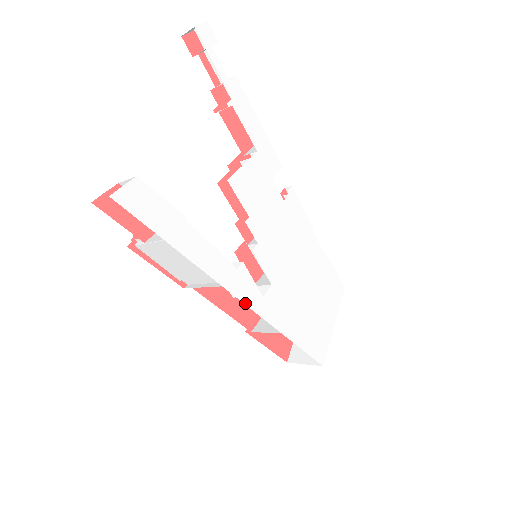
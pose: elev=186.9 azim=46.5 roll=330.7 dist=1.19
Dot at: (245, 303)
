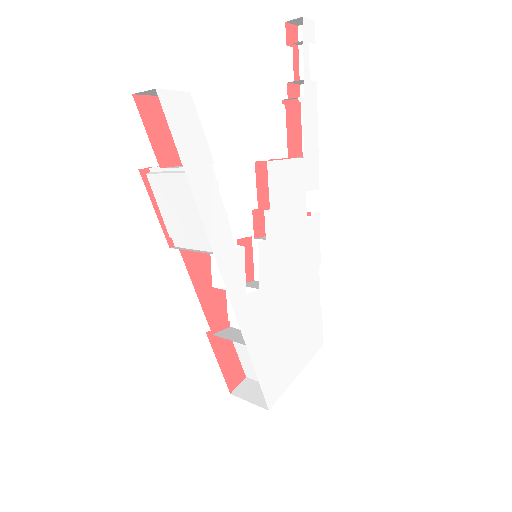
Dot at: (227, 288)
